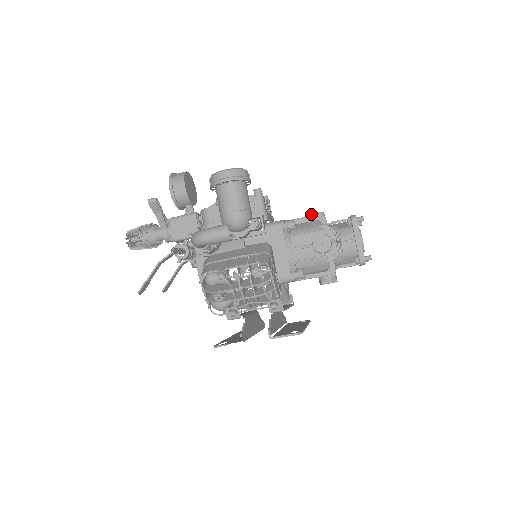
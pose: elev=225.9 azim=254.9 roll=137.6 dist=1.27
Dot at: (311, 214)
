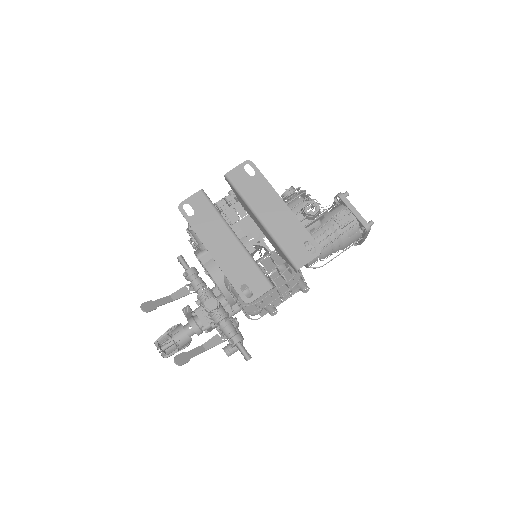
Dot at: occluded
